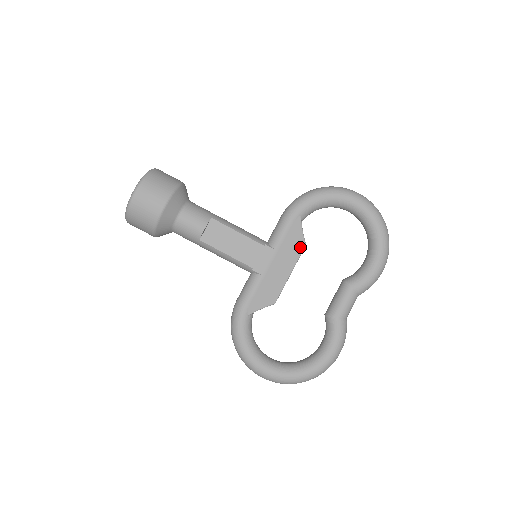
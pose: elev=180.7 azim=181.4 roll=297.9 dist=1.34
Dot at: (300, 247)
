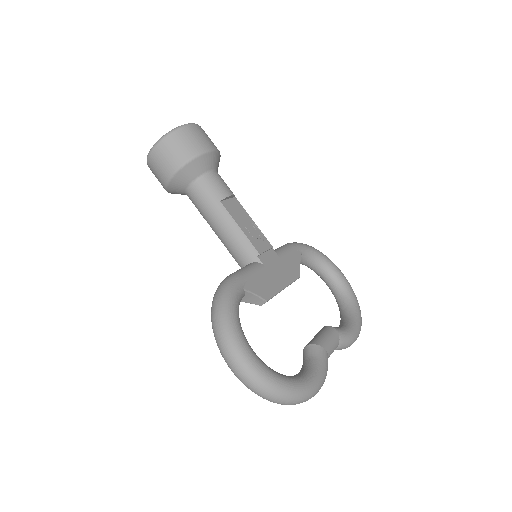
Dot at: (296, 274)
